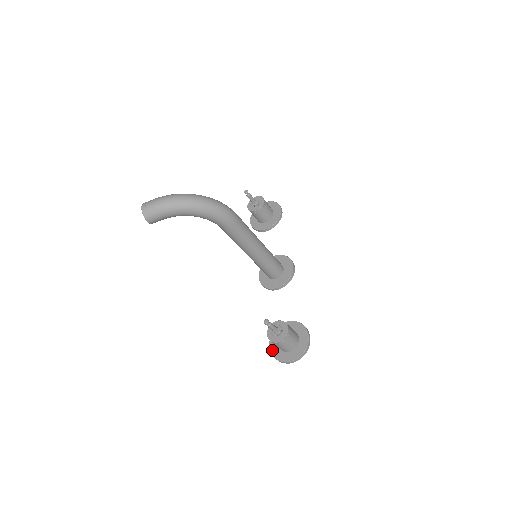
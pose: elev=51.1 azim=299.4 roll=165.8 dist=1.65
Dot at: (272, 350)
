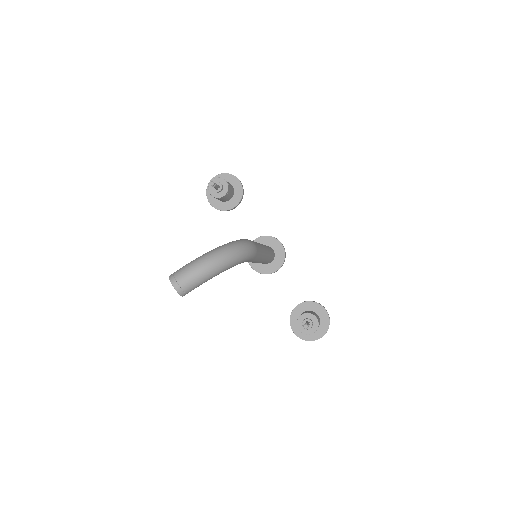
Dot at: (297, 333)
